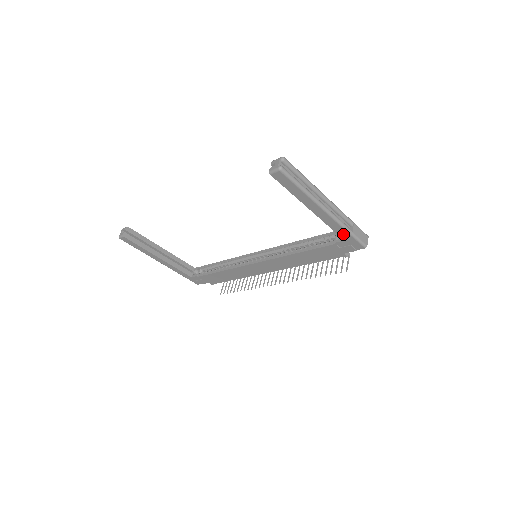
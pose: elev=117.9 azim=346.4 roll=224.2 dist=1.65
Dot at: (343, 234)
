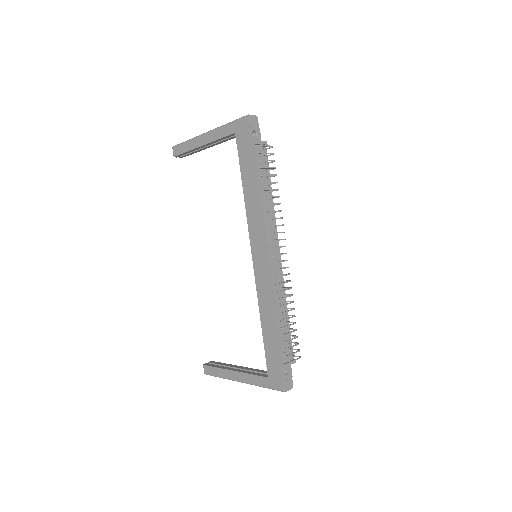
Dot at: (228, 131)
